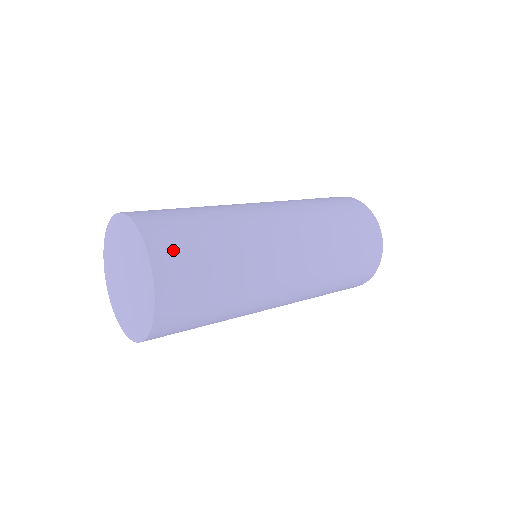
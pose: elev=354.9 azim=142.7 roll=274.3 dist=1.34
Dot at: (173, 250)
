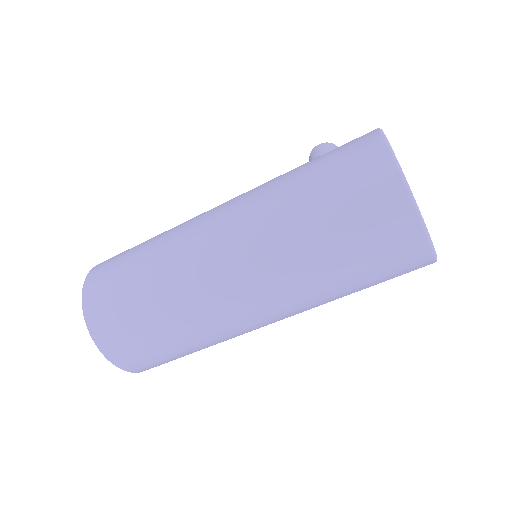
Dot at: (112, 332)
